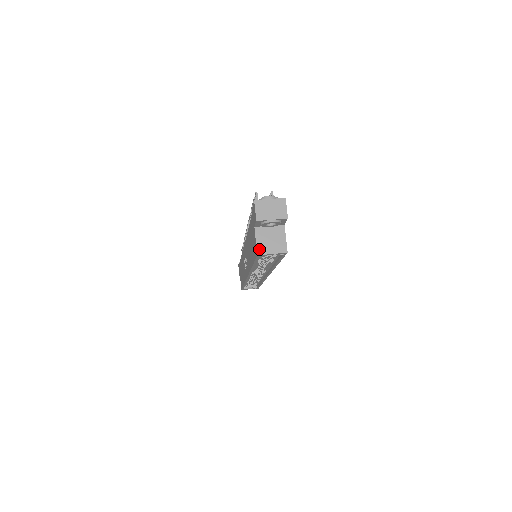
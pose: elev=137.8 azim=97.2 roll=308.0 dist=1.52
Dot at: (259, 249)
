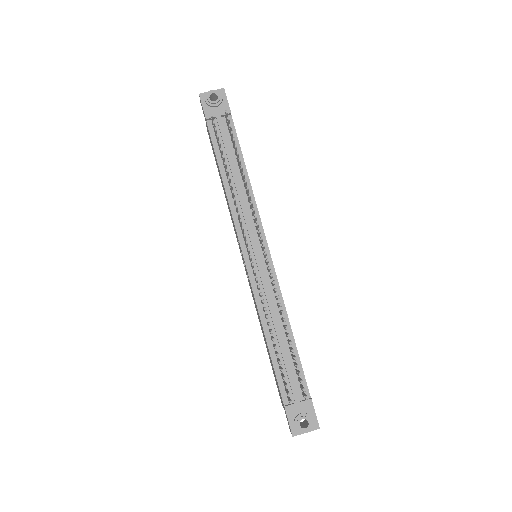
Dot at: occluded
